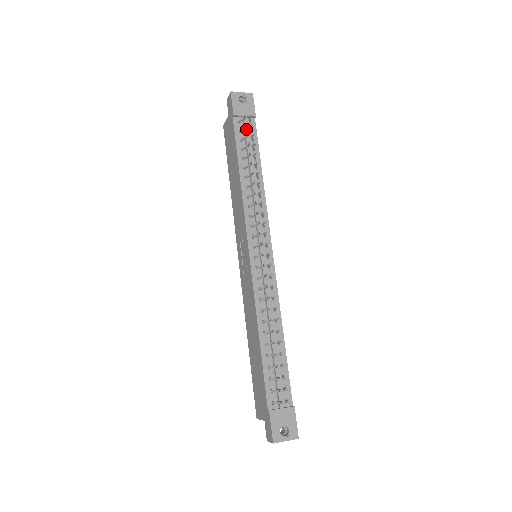
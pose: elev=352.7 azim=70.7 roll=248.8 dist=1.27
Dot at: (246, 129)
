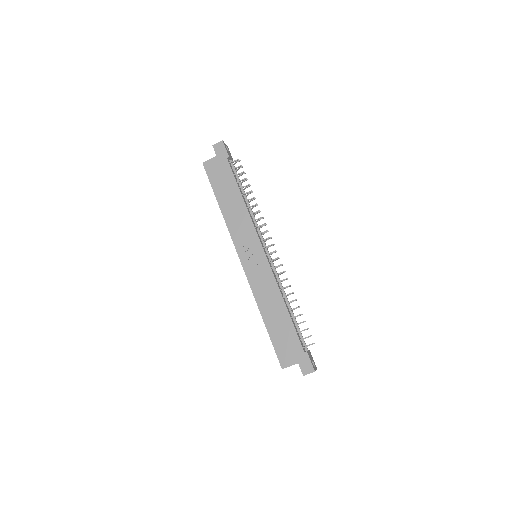
Dot at: (235, 169)
